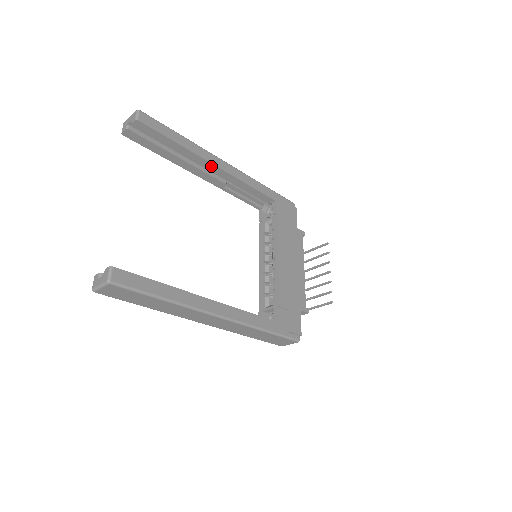
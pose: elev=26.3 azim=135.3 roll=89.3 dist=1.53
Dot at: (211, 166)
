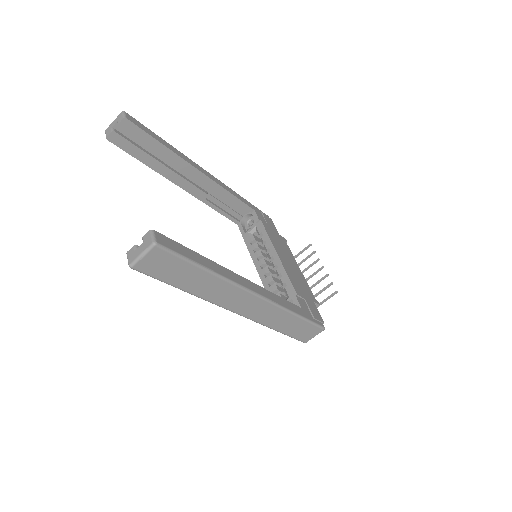
Dot at: (195, 172)
